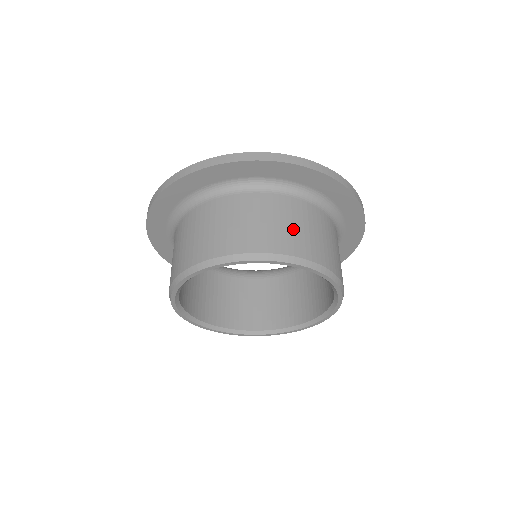
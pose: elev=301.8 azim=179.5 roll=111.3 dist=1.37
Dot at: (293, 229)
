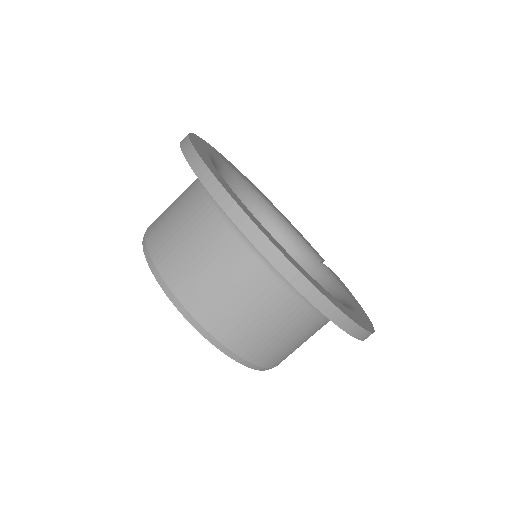
Dot at: (230, 302)
